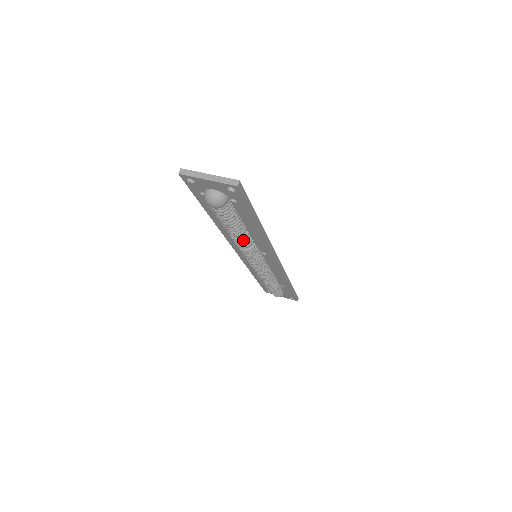
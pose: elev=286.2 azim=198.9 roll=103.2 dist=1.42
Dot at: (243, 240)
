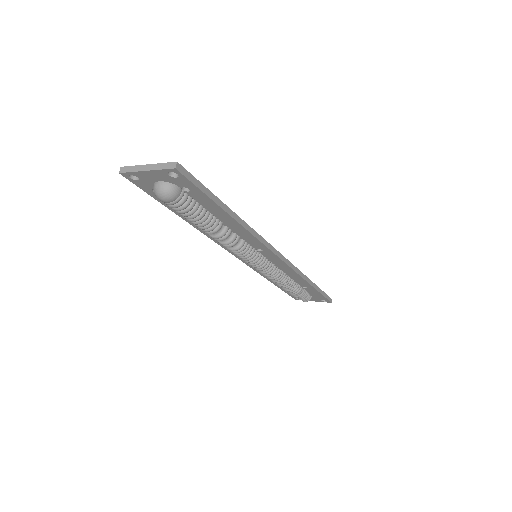
Dot at: (224, 237)
